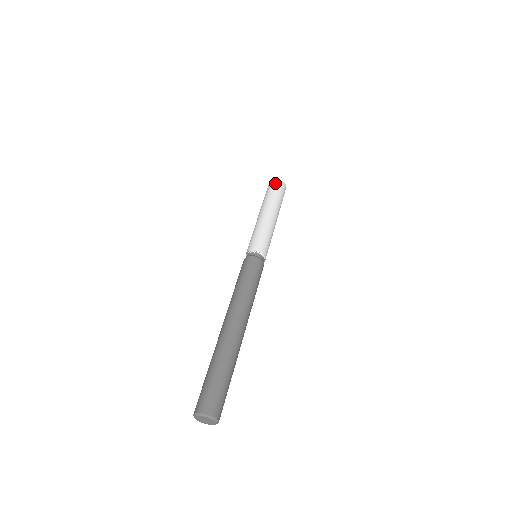
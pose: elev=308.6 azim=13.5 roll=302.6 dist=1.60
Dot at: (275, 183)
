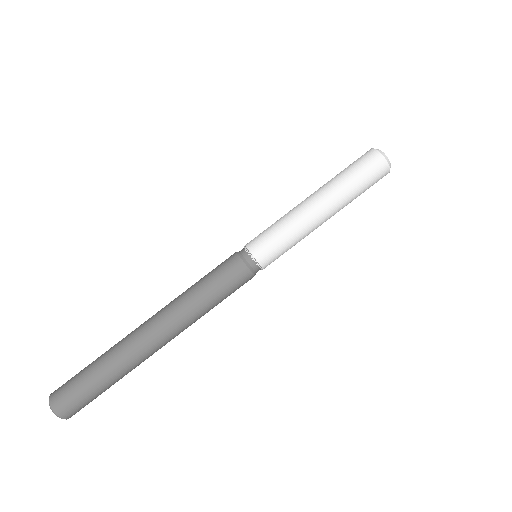
Dot at: (375, 164)
